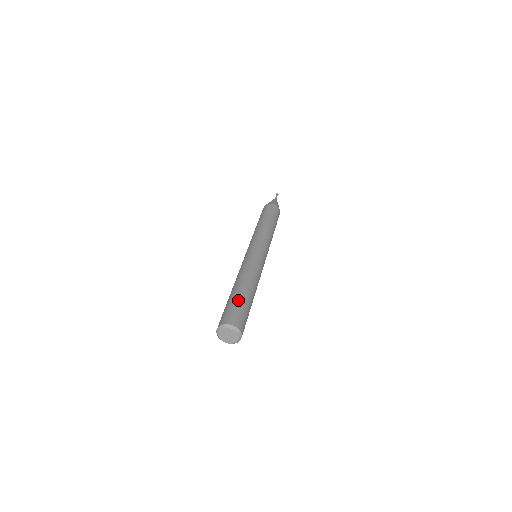
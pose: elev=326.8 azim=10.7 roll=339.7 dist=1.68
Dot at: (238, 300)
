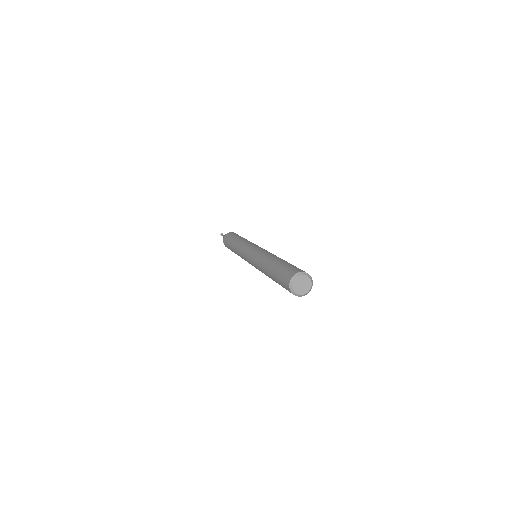
Dot at: (289, 263)
